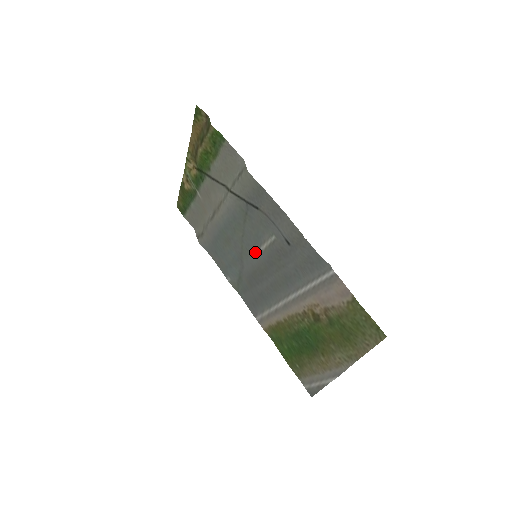
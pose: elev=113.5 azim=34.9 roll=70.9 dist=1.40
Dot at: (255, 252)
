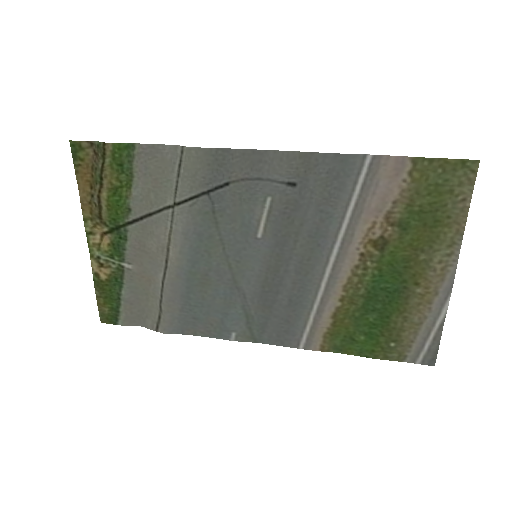
Dot at: (252, 252)
